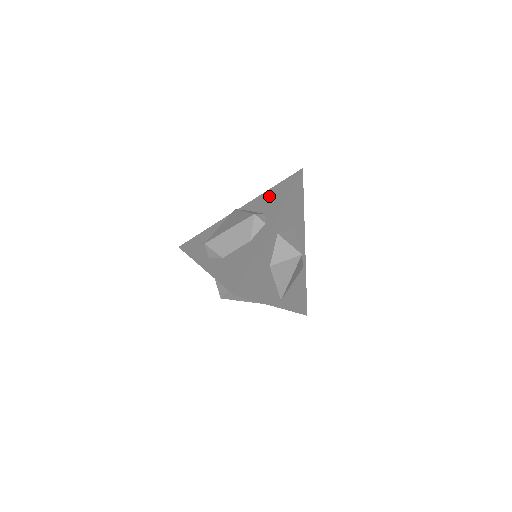
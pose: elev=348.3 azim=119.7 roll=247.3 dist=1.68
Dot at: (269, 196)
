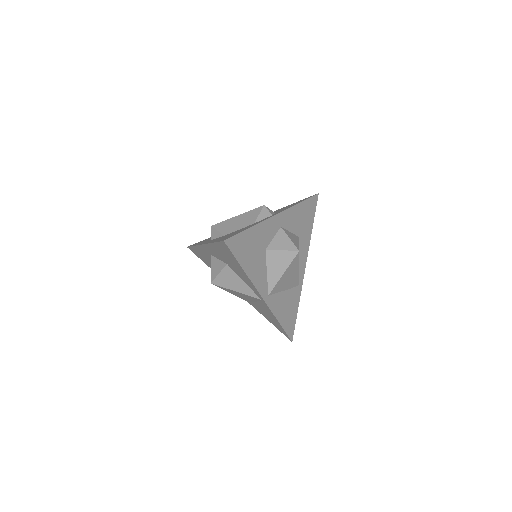
Dot at: (282, 208)
